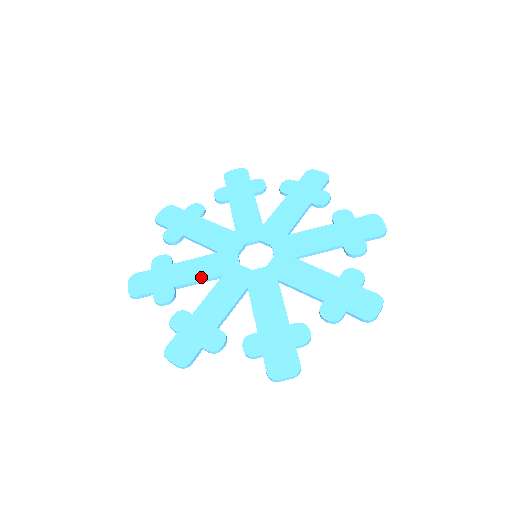
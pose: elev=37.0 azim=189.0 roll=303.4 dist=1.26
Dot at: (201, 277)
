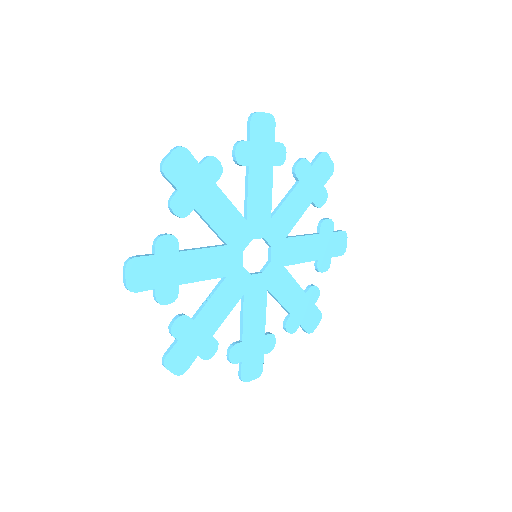
Dot at: (216, 226)
